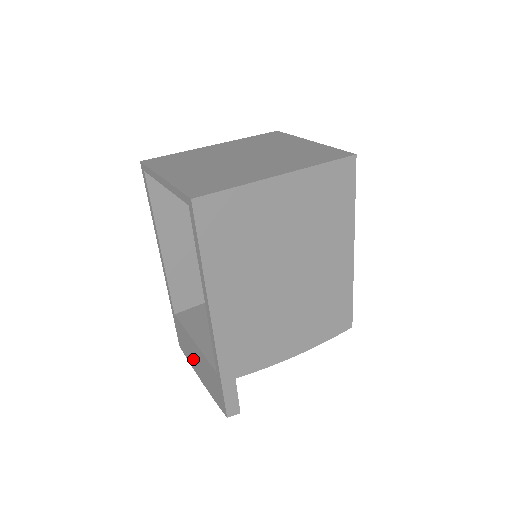
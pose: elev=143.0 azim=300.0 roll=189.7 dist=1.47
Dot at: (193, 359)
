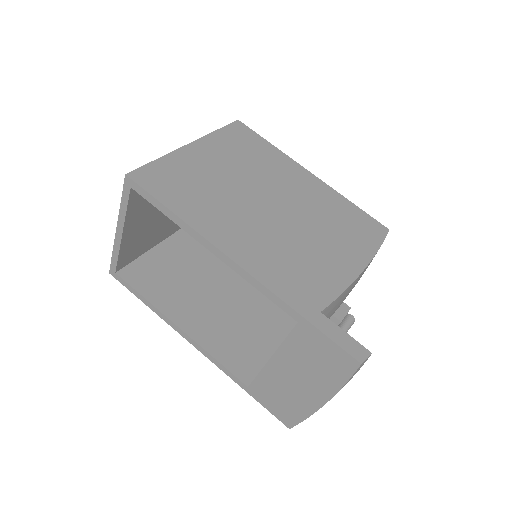
Dot at: (297, 394)
